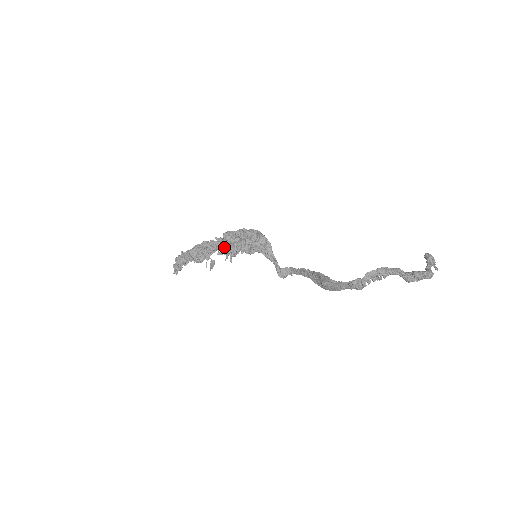
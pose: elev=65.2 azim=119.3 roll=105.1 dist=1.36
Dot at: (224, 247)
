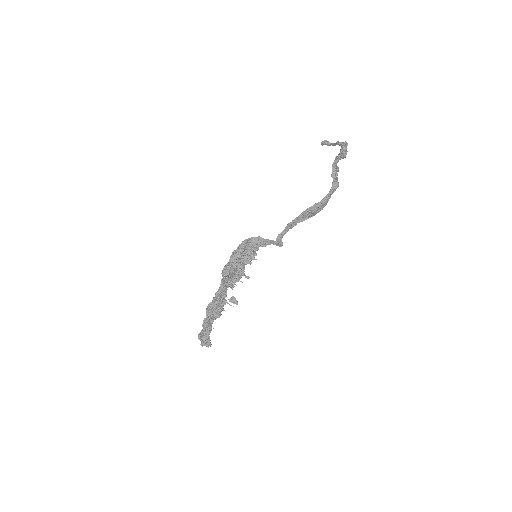
Dot at: (232, 279)
